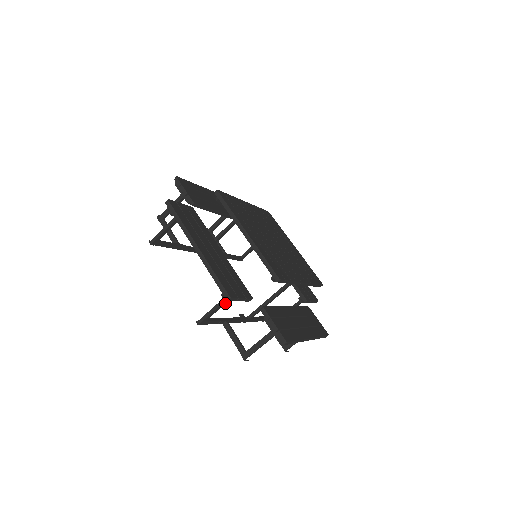
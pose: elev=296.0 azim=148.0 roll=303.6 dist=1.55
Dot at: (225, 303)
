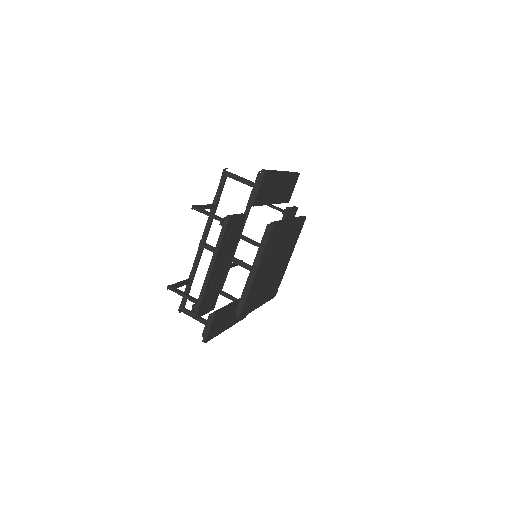
Dot at: occluded
